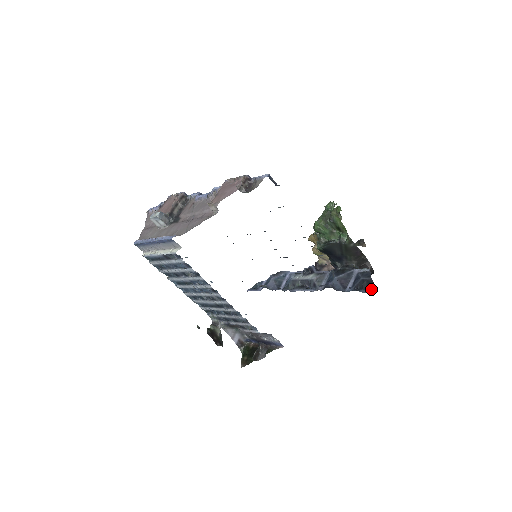
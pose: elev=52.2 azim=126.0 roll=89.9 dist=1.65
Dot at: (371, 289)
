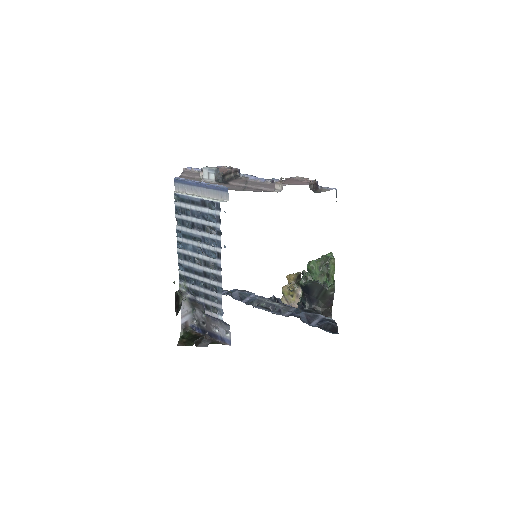
Dot at: (334, 332)
